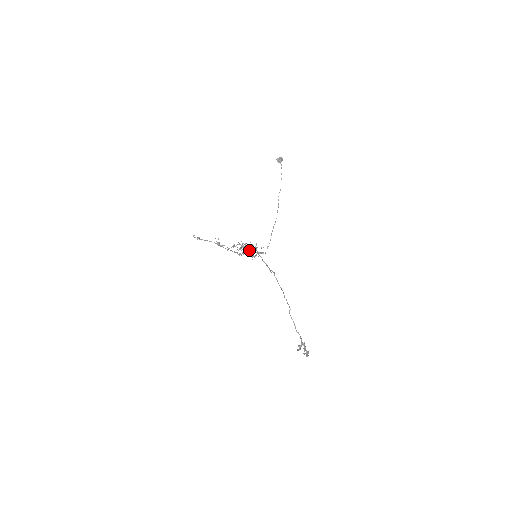
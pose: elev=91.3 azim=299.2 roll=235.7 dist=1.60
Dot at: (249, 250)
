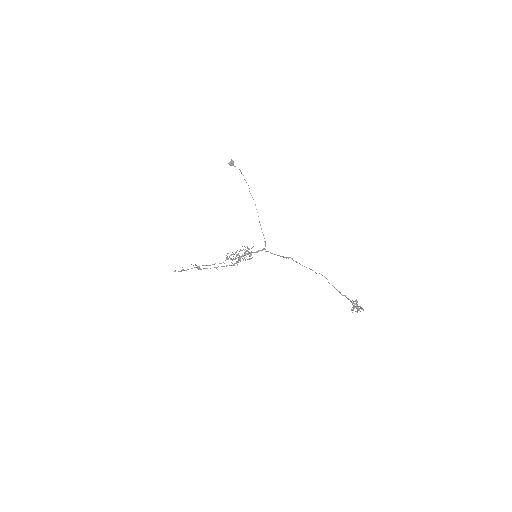
Dot at: (245, 255)
